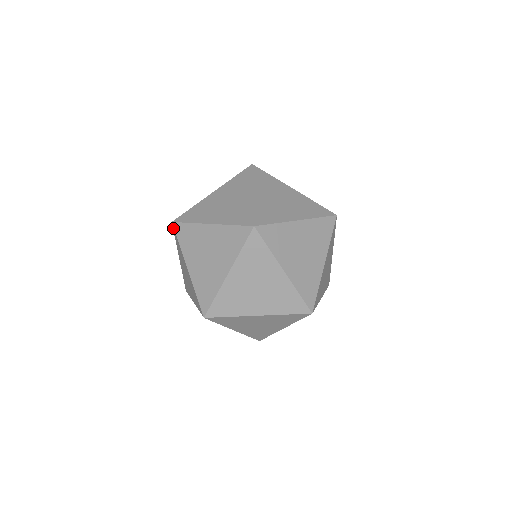
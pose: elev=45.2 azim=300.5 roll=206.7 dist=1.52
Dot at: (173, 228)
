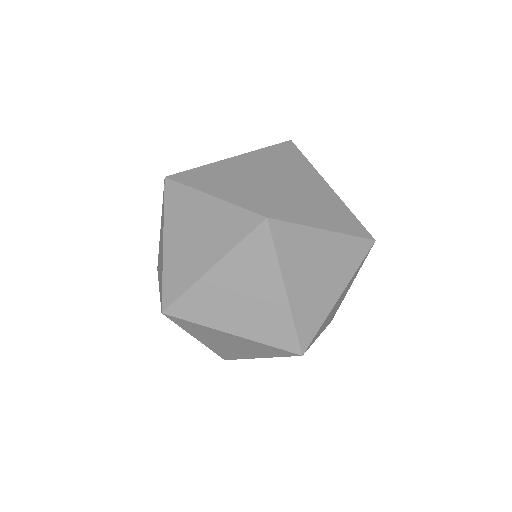
Dot at: occluded
